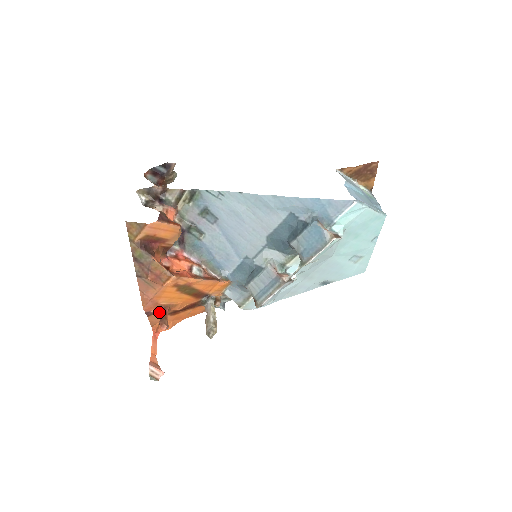
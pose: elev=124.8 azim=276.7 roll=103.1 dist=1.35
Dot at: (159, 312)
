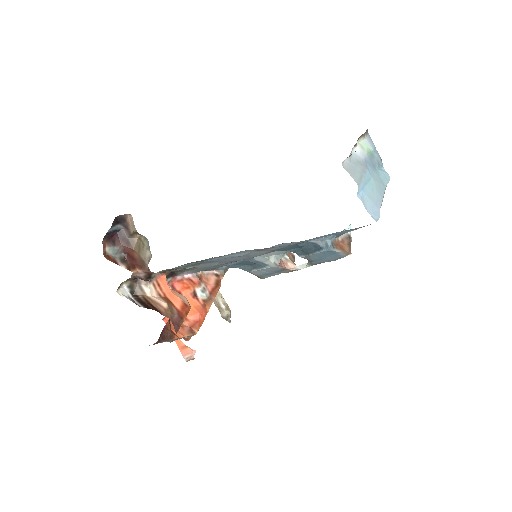
Dot at: occluded
